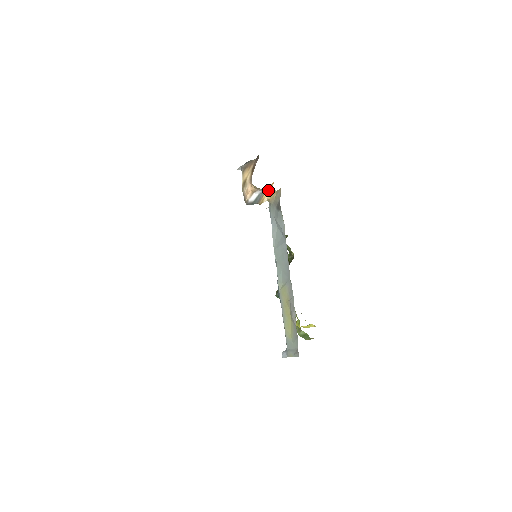
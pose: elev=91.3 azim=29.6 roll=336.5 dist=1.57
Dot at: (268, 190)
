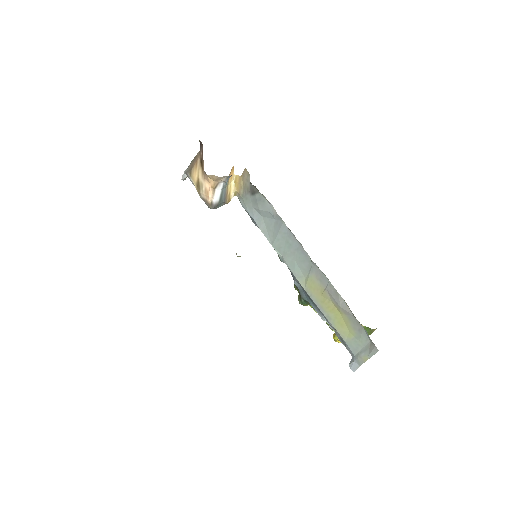
Dot at: (230, 180)
